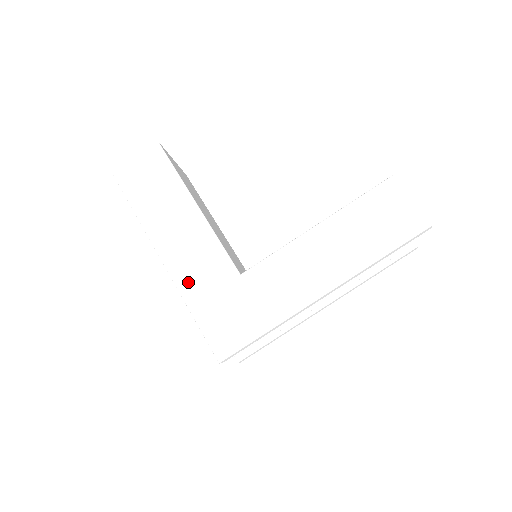
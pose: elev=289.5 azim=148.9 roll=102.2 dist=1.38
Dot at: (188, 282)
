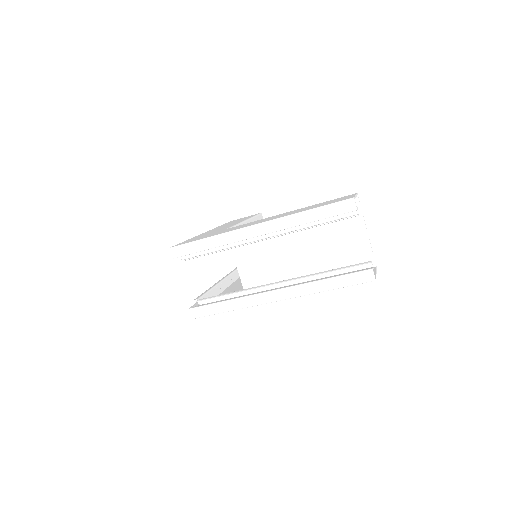
Dot at: (202, 234)
